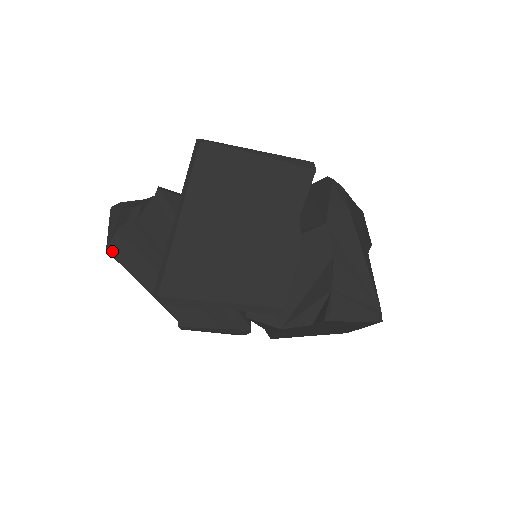
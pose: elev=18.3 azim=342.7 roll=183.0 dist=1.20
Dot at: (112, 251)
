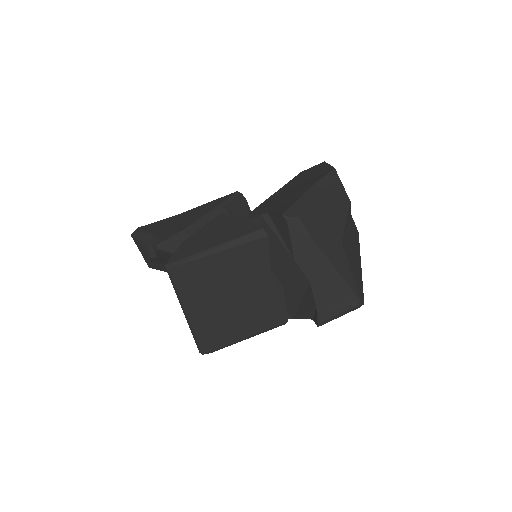
Dot at: (153, 268)
